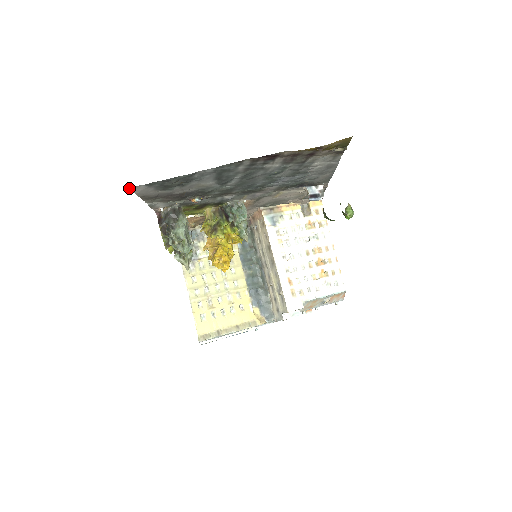
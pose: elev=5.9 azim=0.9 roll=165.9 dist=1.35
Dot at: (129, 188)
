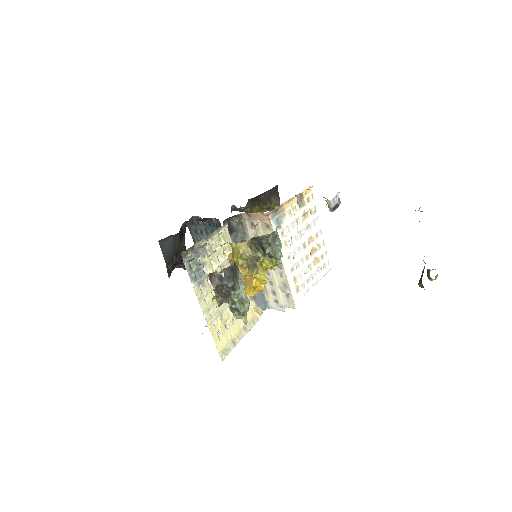
Dot at: occluded
